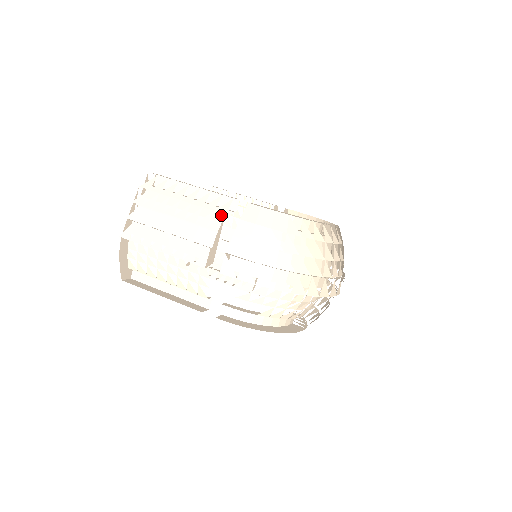
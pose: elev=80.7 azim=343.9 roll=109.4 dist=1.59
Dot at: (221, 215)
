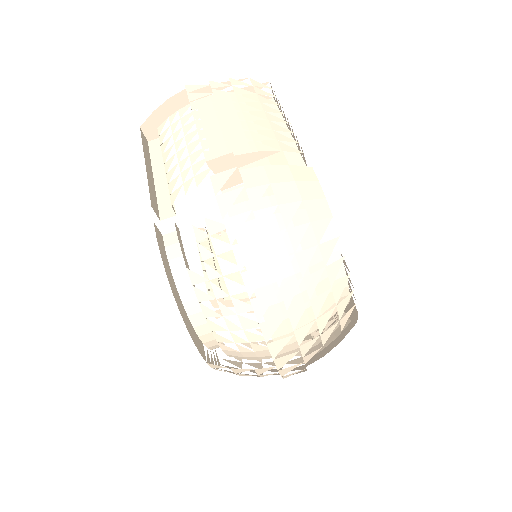
Dot at: (277, 157)
